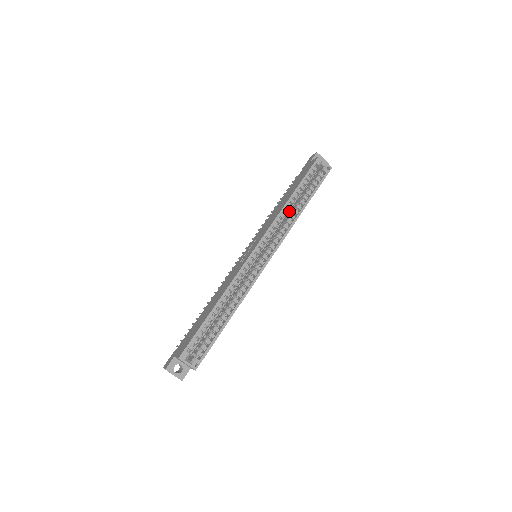
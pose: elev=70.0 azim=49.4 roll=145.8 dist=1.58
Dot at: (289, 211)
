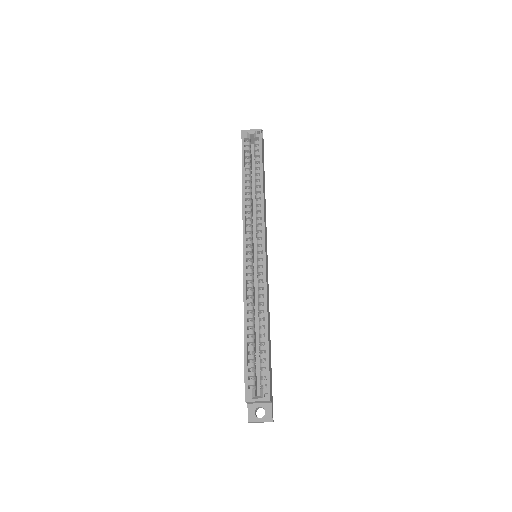
Dot at: occluded
